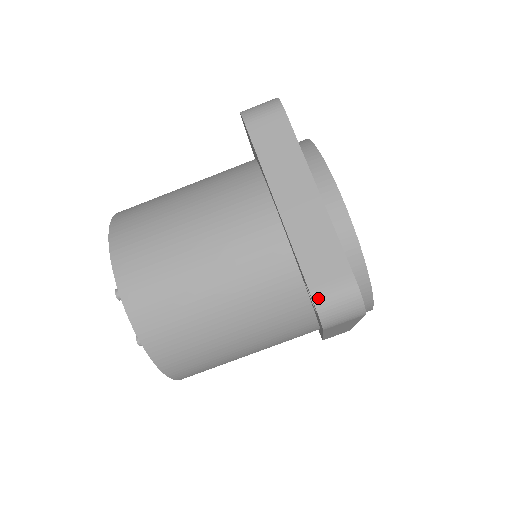
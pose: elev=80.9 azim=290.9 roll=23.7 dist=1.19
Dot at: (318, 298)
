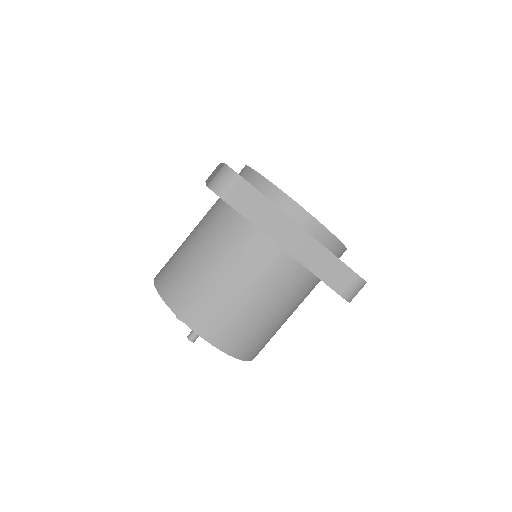
Dot at: (209, 183)
